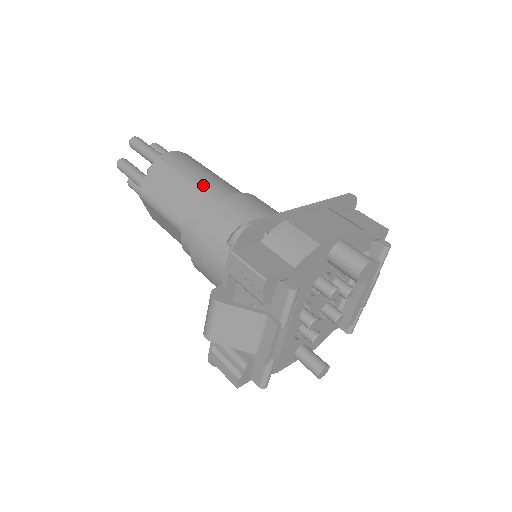
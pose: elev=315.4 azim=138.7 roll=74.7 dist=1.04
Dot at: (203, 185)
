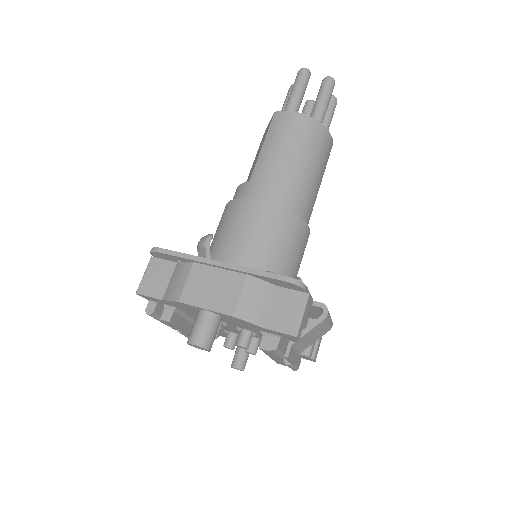
Dot at: (257, 170)
